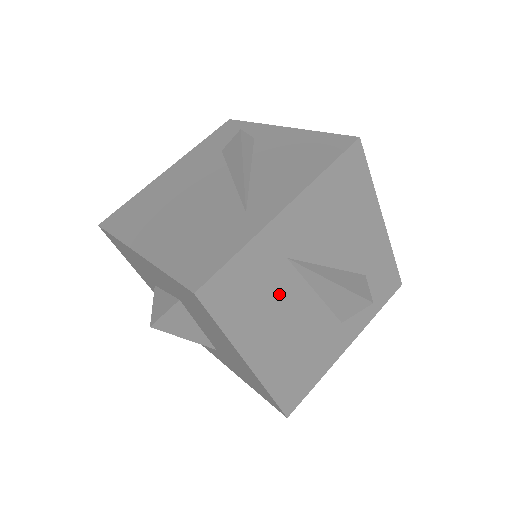
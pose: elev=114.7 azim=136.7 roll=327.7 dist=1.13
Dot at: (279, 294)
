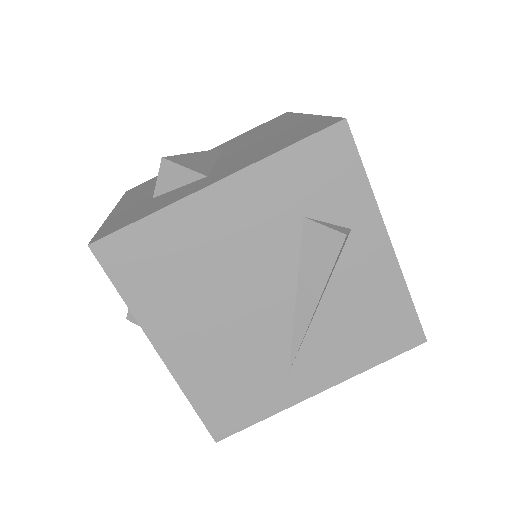
Dot at: occluded
